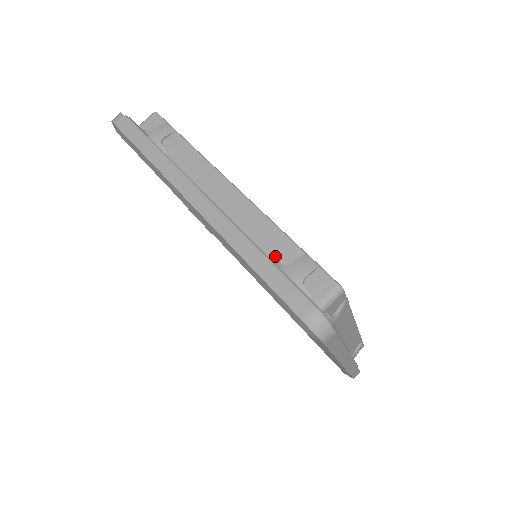
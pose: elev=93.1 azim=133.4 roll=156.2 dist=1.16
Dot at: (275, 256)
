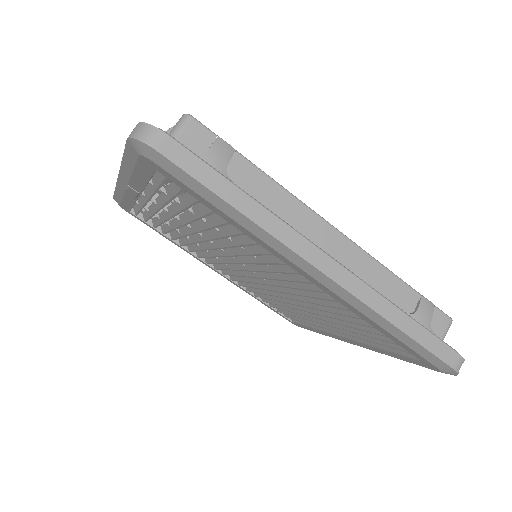
Dot at: occluded
